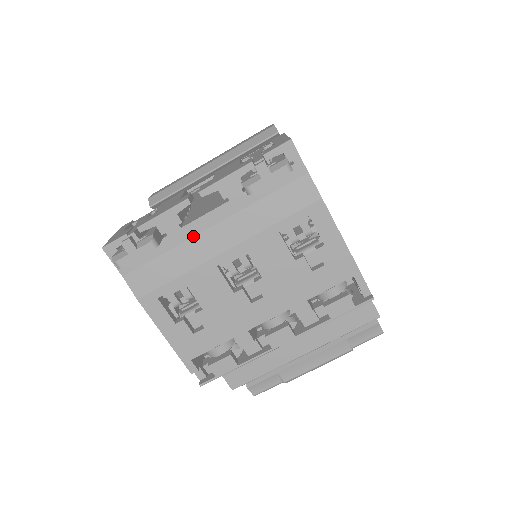
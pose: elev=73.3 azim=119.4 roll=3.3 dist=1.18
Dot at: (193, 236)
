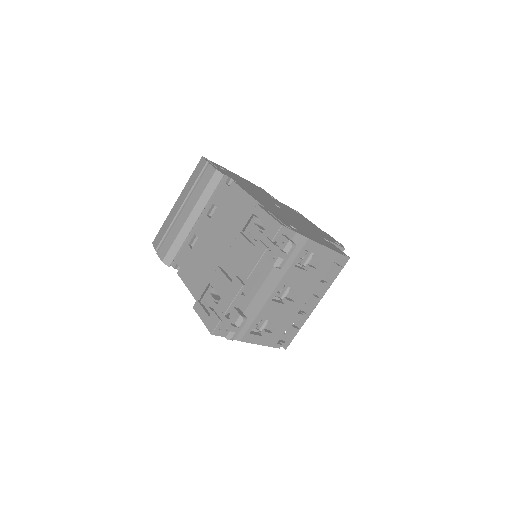
Dot at: (253, 297)
